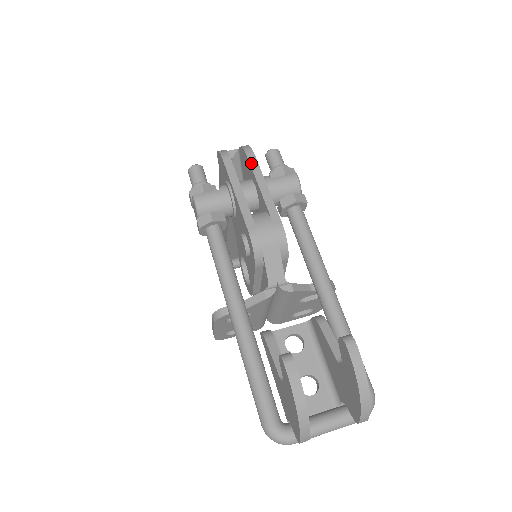
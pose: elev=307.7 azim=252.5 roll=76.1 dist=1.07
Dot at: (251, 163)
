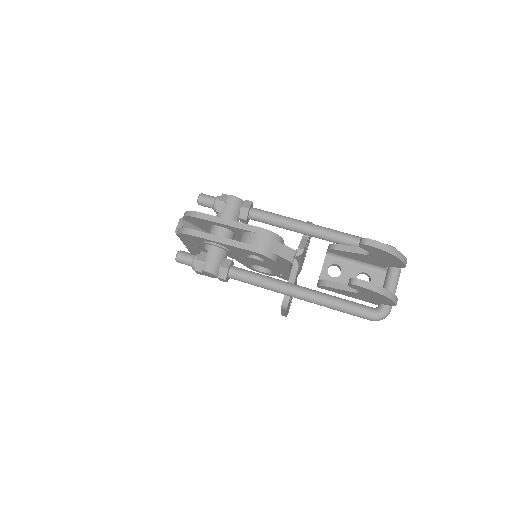
Dot at: (205, 219)
